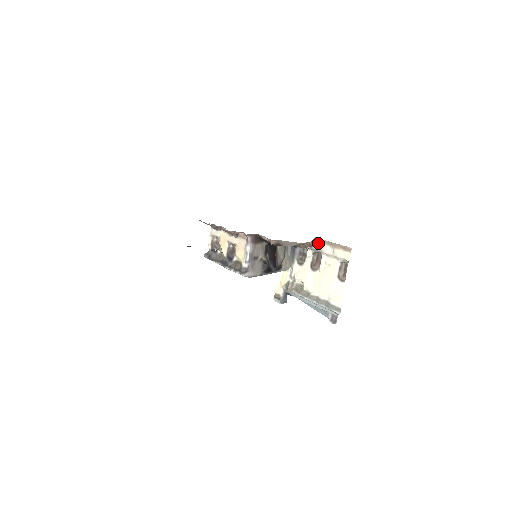
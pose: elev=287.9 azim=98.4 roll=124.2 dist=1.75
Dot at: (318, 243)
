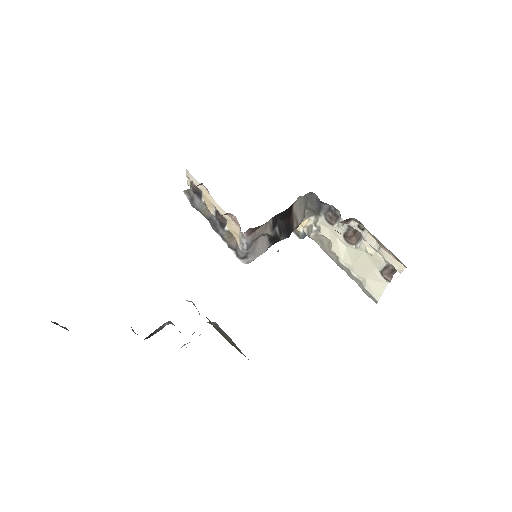
Dot at: (358, 223)
